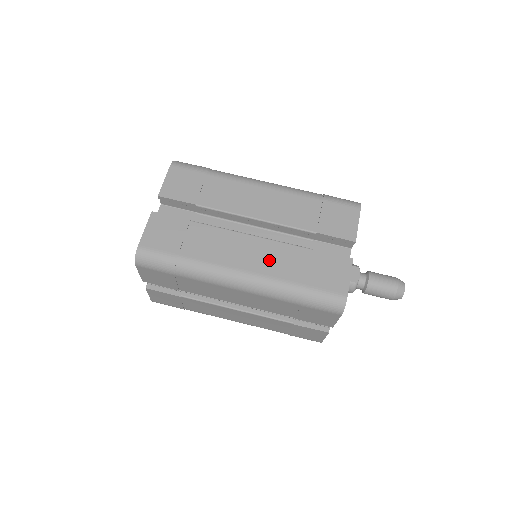
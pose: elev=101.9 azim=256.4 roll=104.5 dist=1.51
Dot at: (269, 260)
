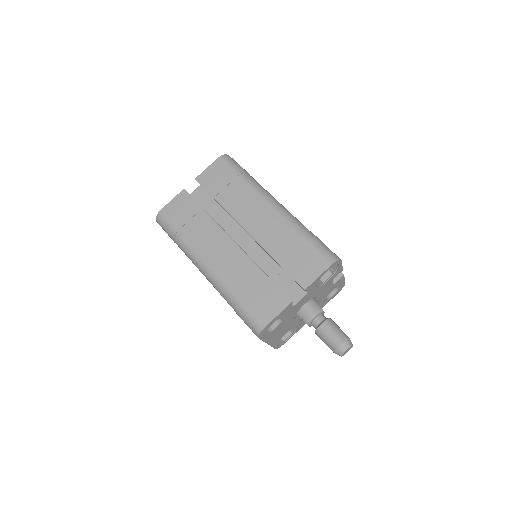
Dot at: occluded
